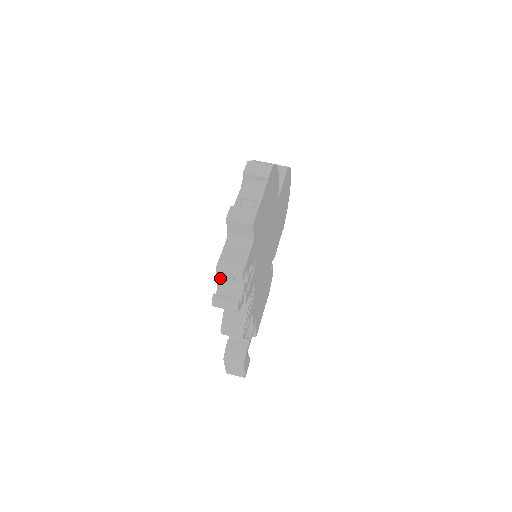
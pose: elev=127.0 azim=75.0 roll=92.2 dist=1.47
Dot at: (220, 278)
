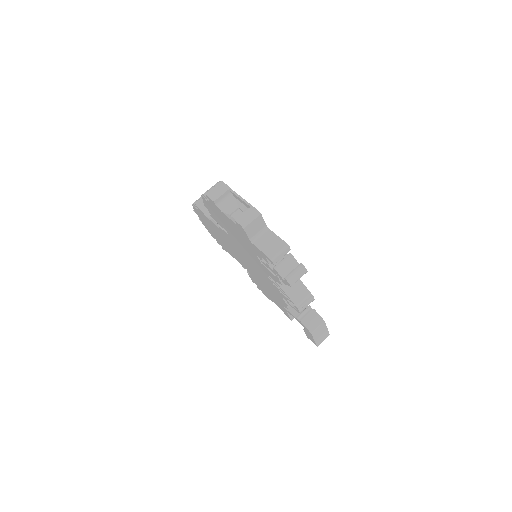
Dot at: (275, 267)
